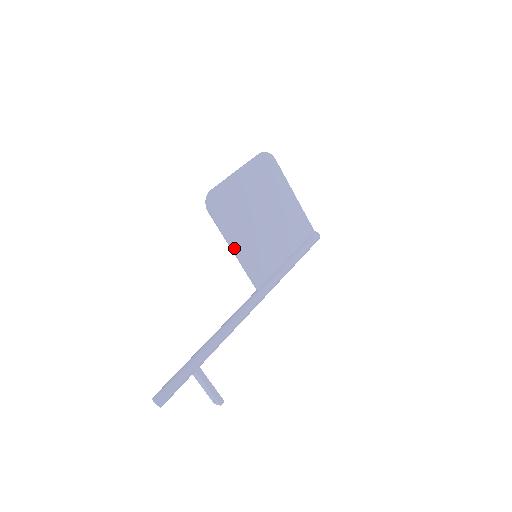
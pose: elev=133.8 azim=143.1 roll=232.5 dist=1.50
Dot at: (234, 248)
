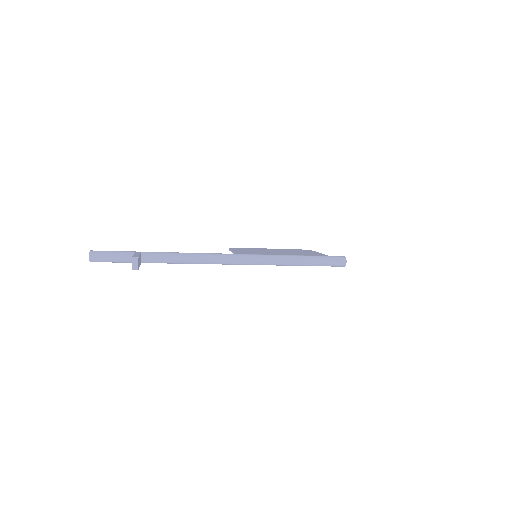
Dot at: occluded
